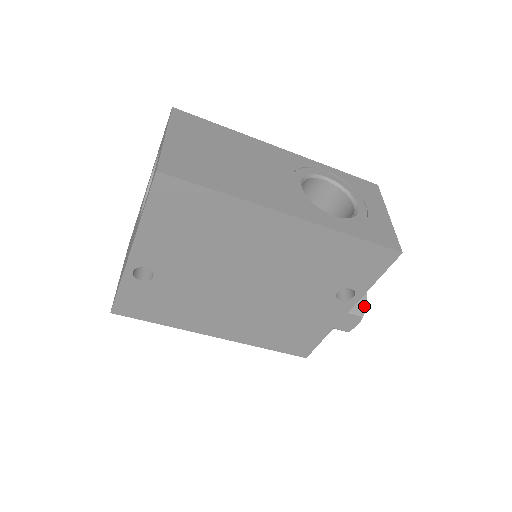
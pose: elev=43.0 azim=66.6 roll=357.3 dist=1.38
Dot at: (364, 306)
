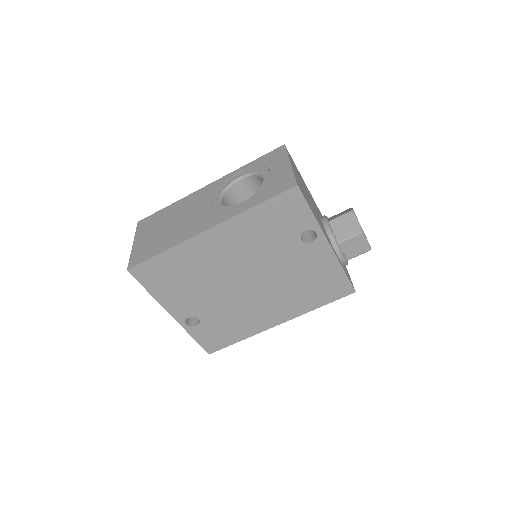
Dot at: (357, 225)
